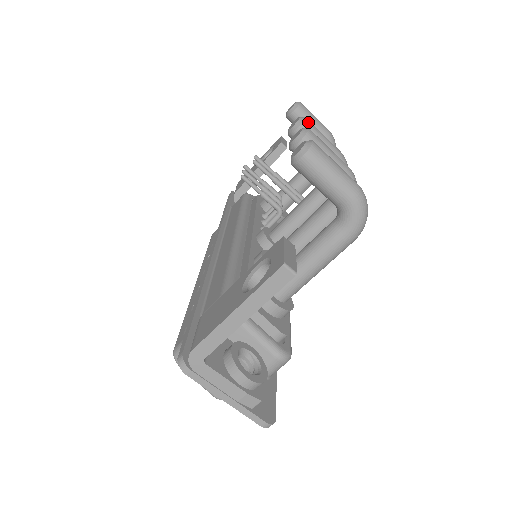
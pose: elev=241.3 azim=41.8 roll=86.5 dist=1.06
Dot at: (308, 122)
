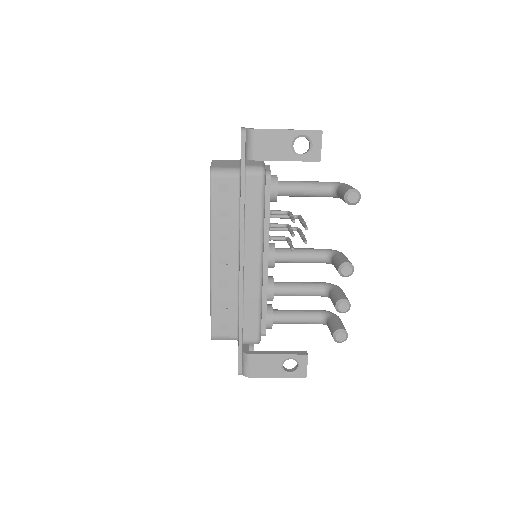
Dot at: (352, 272)
